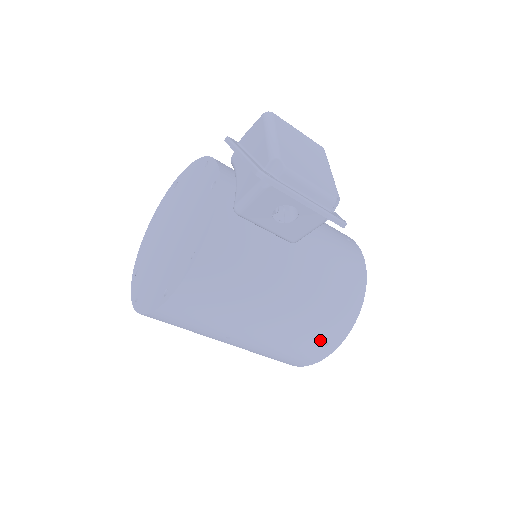
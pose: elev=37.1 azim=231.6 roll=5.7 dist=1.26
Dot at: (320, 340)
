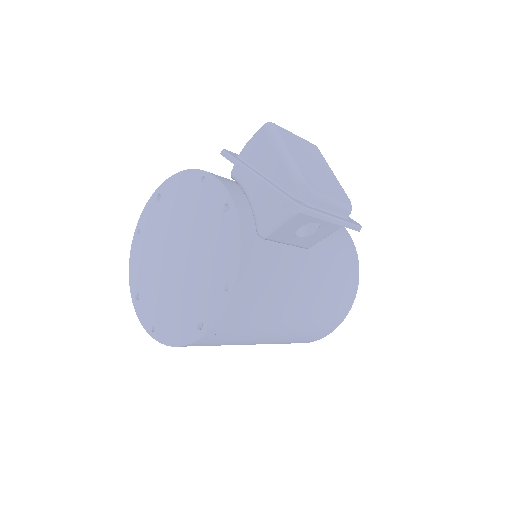
Dot at: (329, 322)
